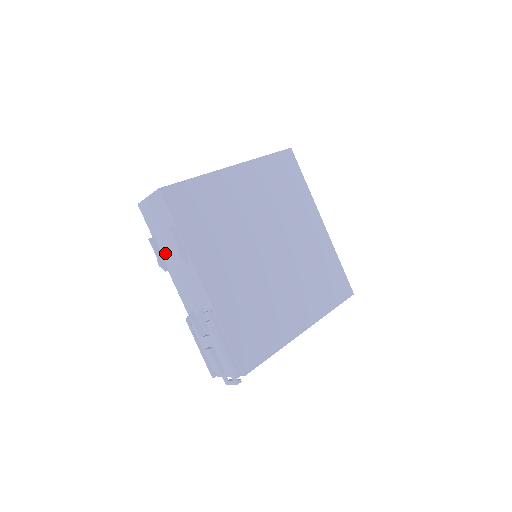
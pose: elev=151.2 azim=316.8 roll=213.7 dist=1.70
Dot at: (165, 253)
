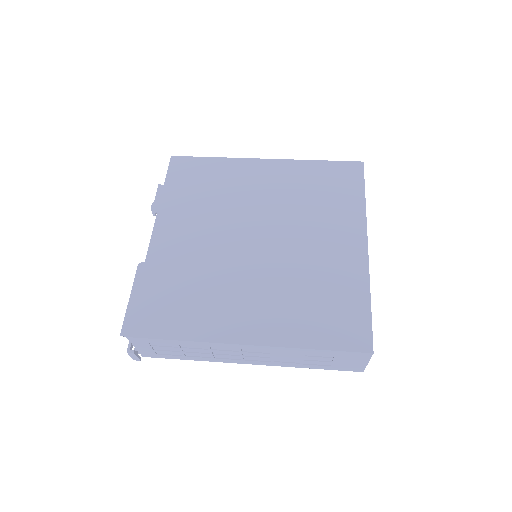
Dot at: occluded
